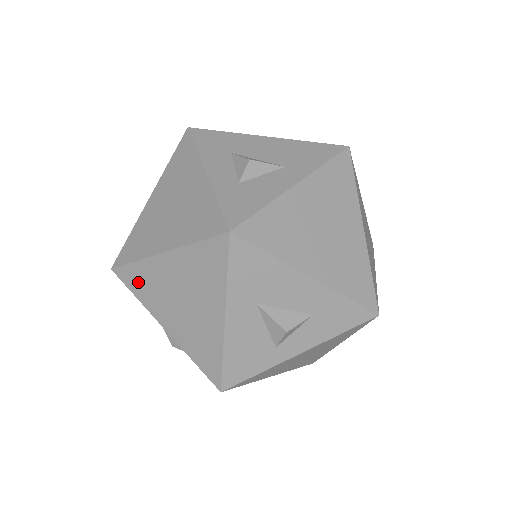
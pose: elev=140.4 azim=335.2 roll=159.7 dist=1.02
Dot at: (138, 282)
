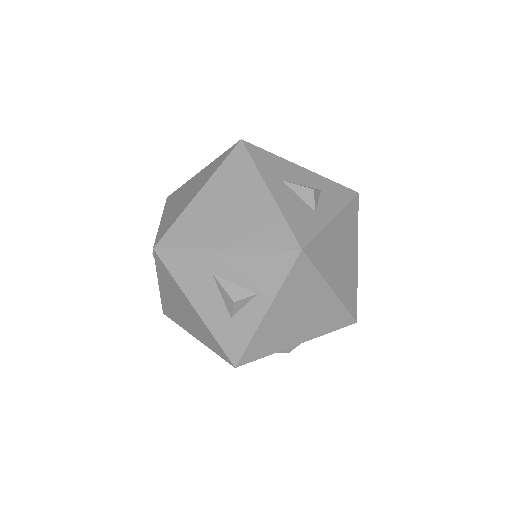
Dot at: (184, 234)
